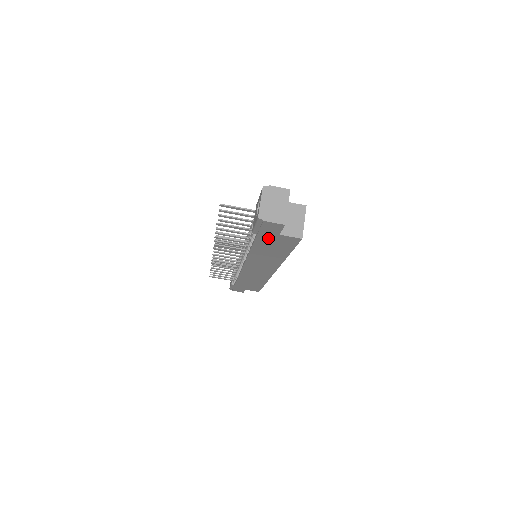
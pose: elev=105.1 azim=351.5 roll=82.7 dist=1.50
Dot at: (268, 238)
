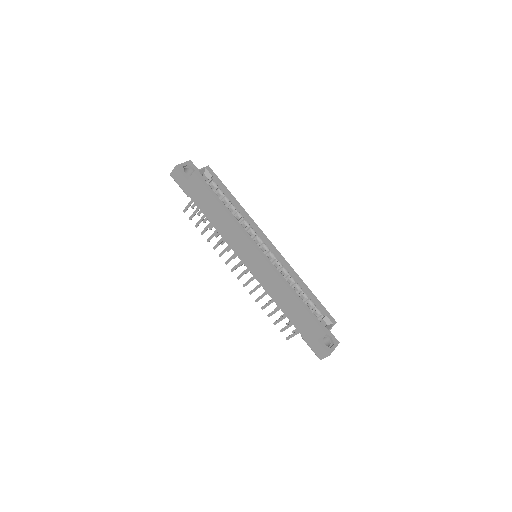
Dot at: (193, 192)
